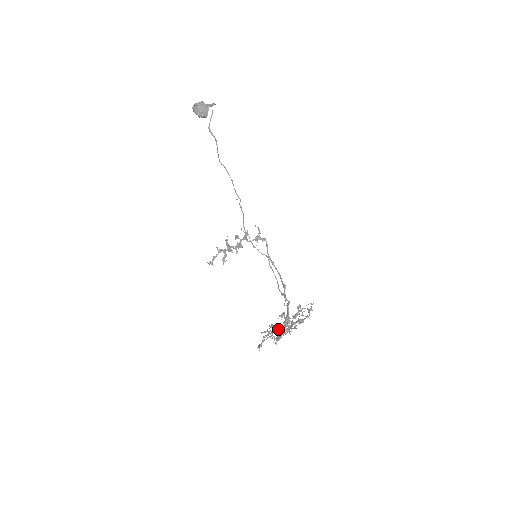
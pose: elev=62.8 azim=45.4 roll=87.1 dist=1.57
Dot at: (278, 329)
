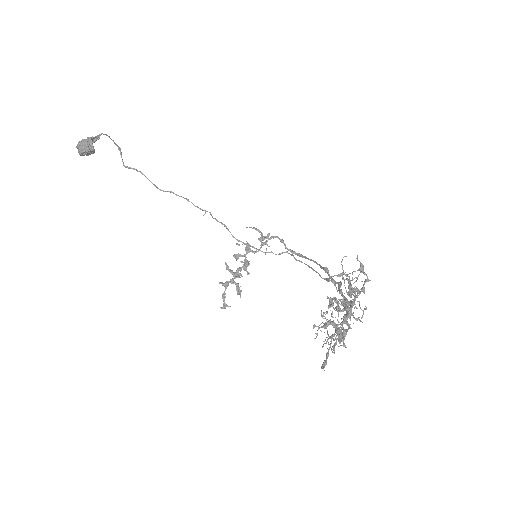
Dot at: occluded
